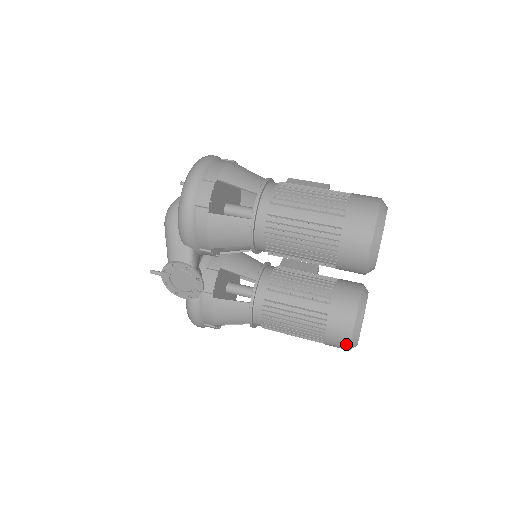
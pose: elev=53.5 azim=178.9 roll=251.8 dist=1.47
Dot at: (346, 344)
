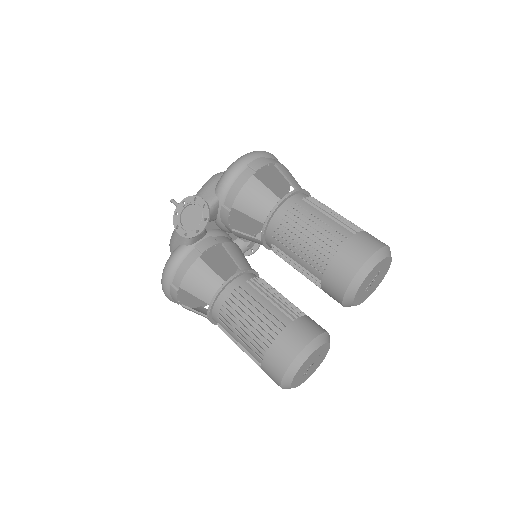
Dot at: (284, 365)
